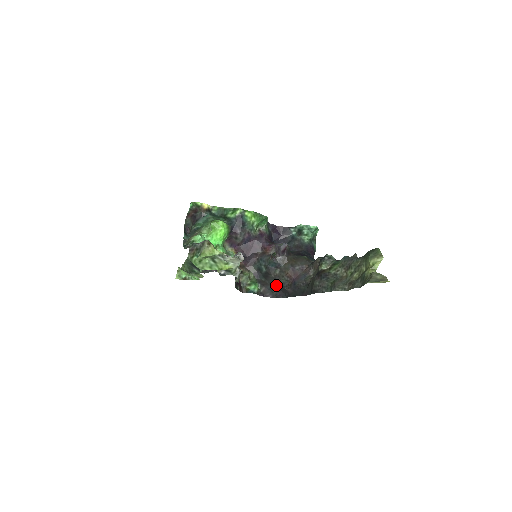
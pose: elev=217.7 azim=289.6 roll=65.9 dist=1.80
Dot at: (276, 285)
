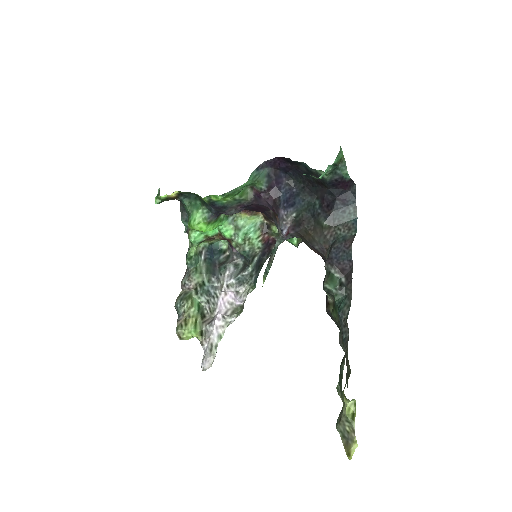
Dot at: occluded
